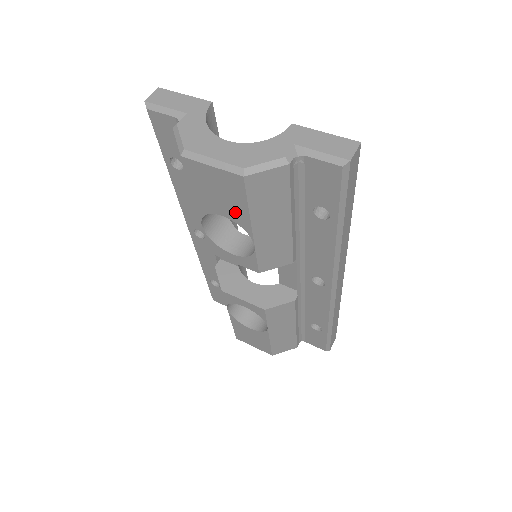
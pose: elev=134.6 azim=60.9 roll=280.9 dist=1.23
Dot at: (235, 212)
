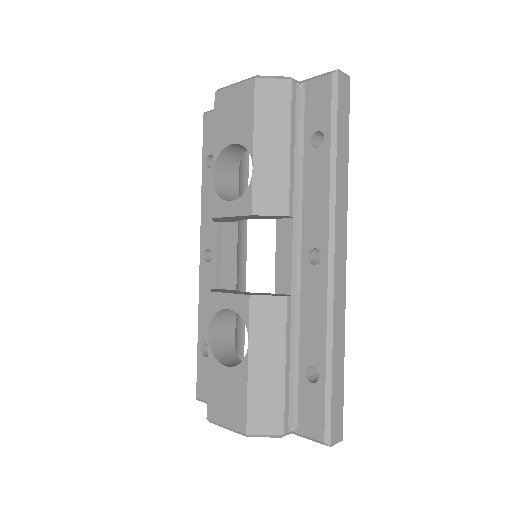
Dot at: (243, 129)
